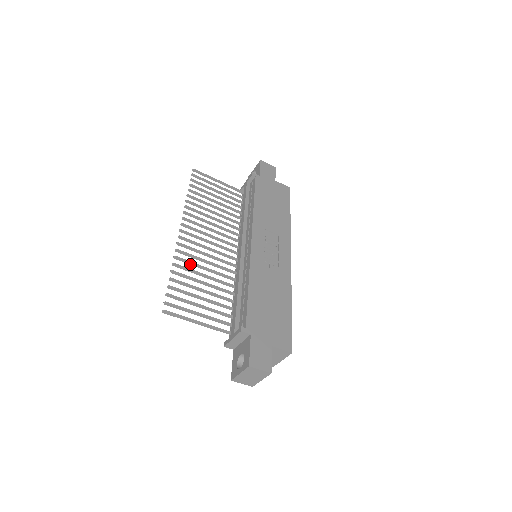
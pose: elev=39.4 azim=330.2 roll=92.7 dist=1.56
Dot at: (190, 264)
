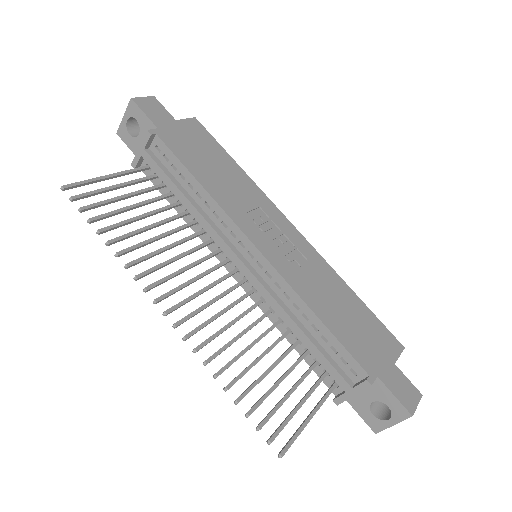
Dot at: (224, 350)
